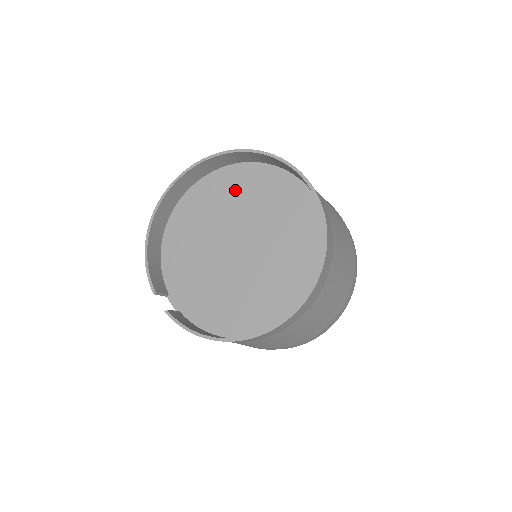
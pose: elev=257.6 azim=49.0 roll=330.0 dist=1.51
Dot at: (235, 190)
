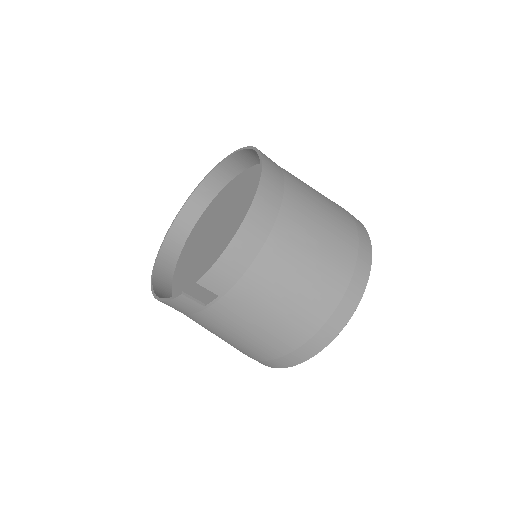
Dot at: (197, 238)
